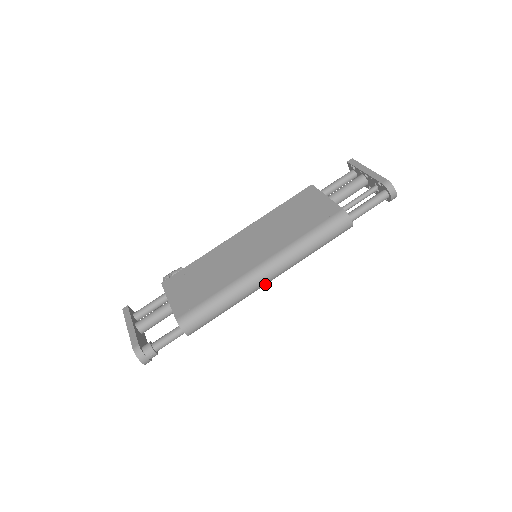
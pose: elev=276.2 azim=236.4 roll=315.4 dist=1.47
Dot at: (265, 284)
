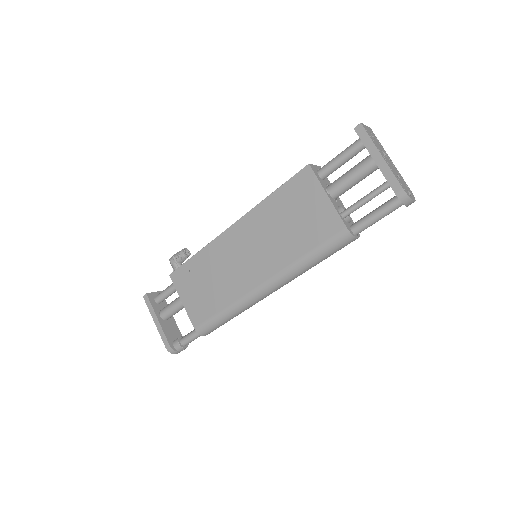
Dot at: occluded
